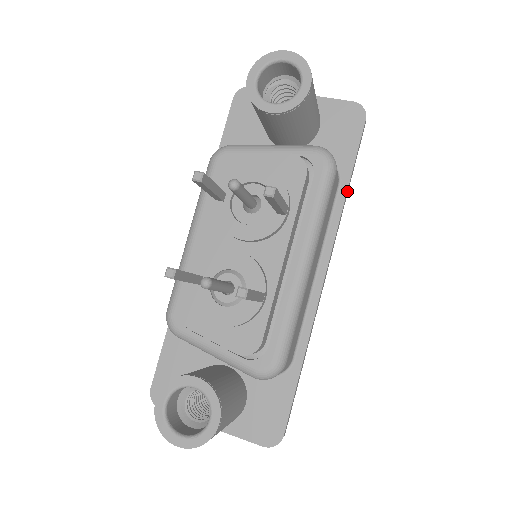
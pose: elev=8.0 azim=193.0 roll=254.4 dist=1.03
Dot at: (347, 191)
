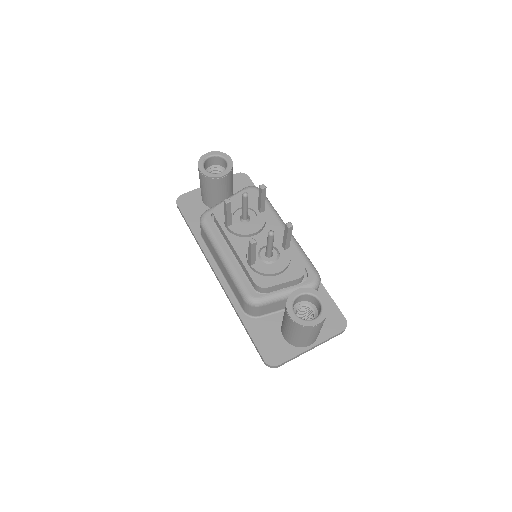
Dot at: occluded
